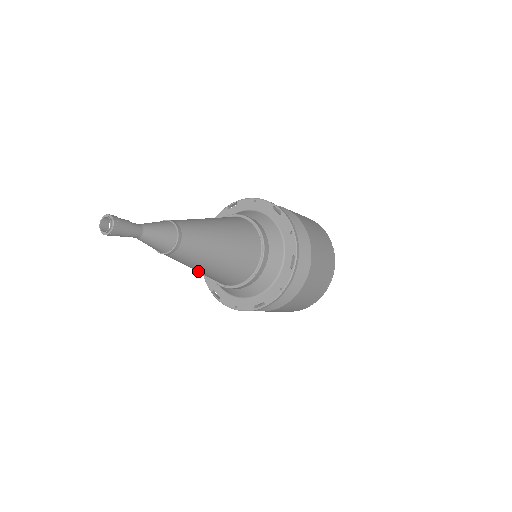
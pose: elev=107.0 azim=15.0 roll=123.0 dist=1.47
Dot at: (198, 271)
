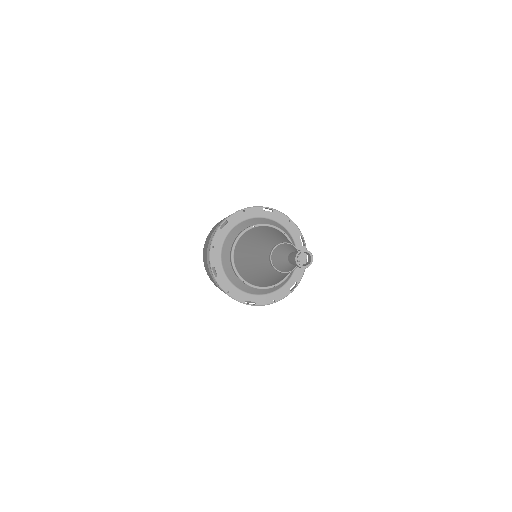
Dot at: (279, 279)
